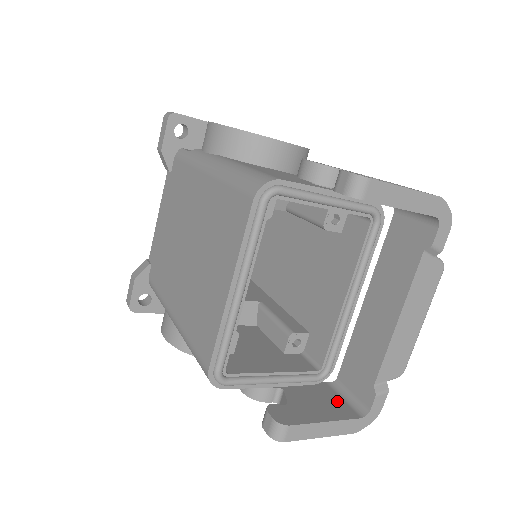
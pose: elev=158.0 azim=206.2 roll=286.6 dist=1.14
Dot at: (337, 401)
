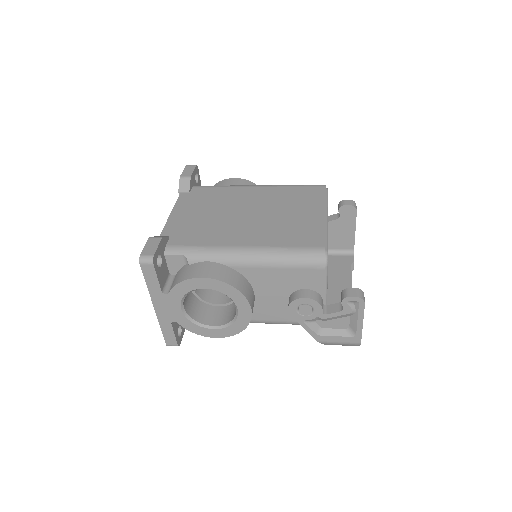
Dot at: occluded
